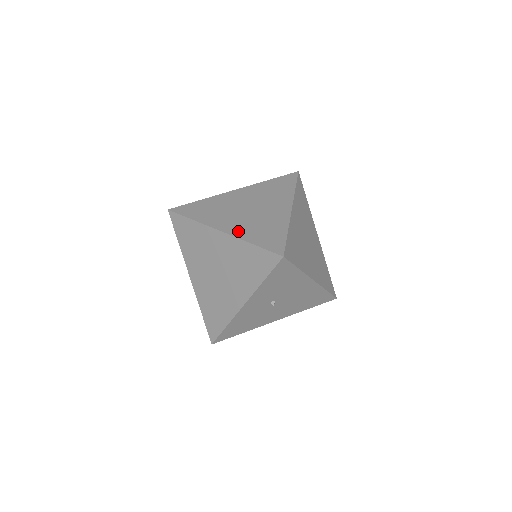
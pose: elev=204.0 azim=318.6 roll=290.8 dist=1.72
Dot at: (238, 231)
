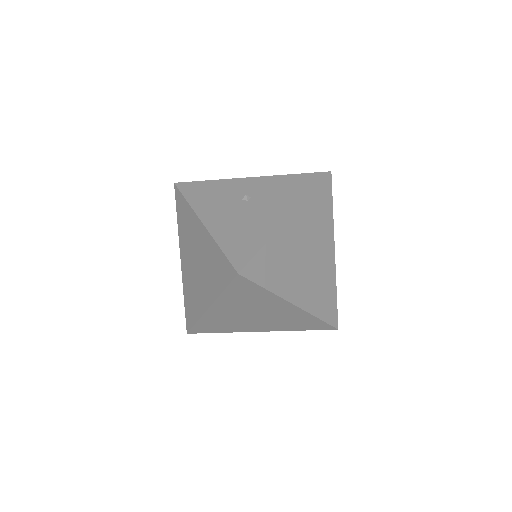
Dot at: (308, 302)
